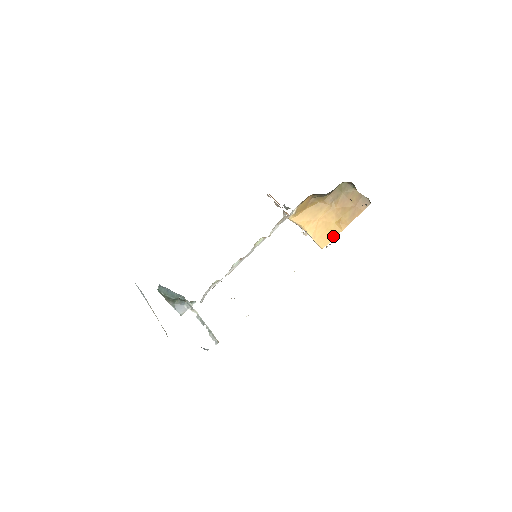
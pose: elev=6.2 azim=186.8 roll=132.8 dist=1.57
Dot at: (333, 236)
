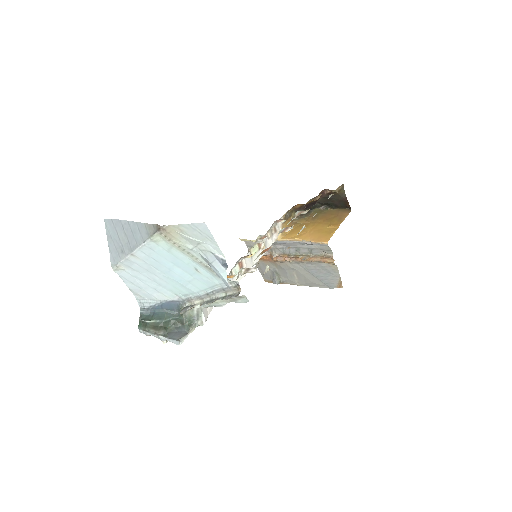
Dot at: (331, 233)
